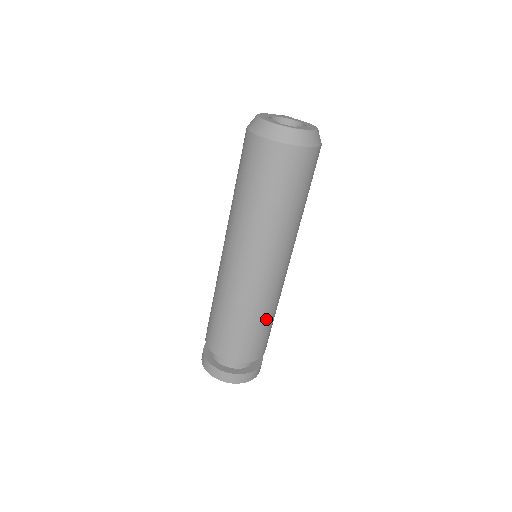
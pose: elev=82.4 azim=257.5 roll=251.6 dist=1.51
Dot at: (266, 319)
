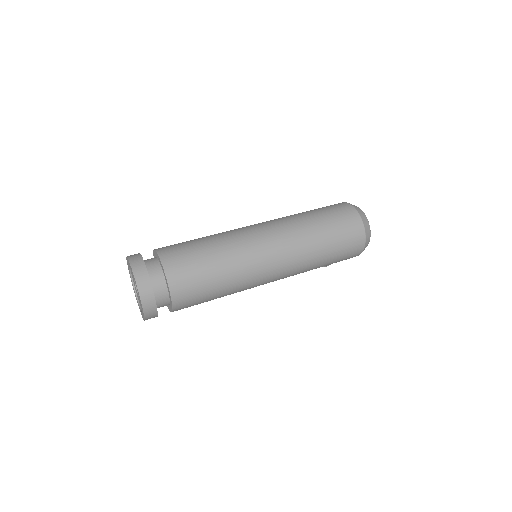
Dot at: (222, 280)
